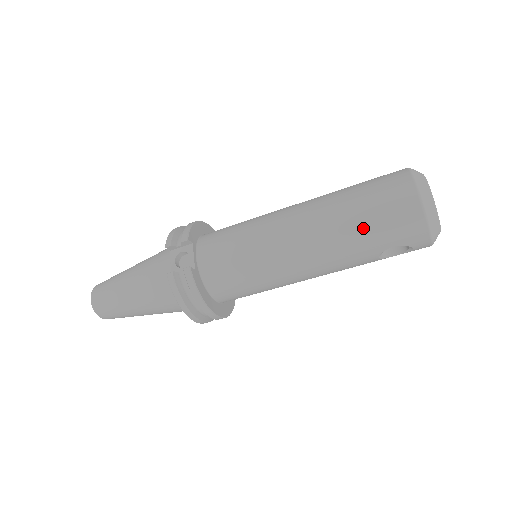
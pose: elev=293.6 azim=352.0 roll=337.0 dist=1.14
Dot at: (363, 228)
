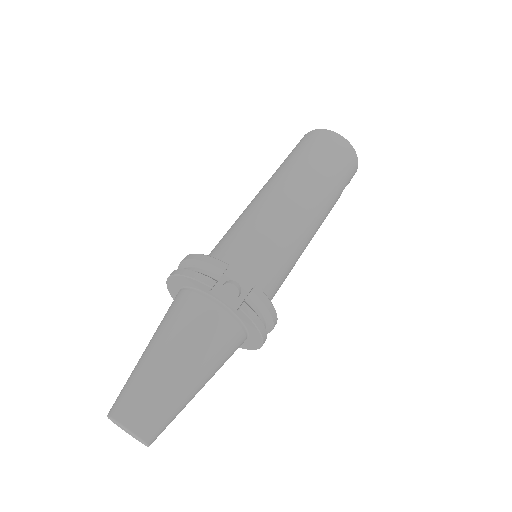
Dot at: (334, 179)
